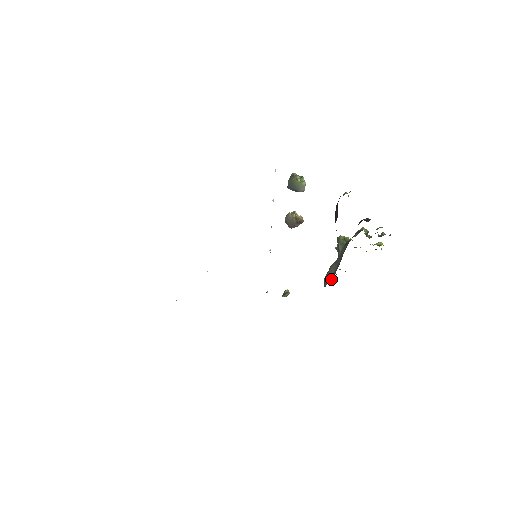
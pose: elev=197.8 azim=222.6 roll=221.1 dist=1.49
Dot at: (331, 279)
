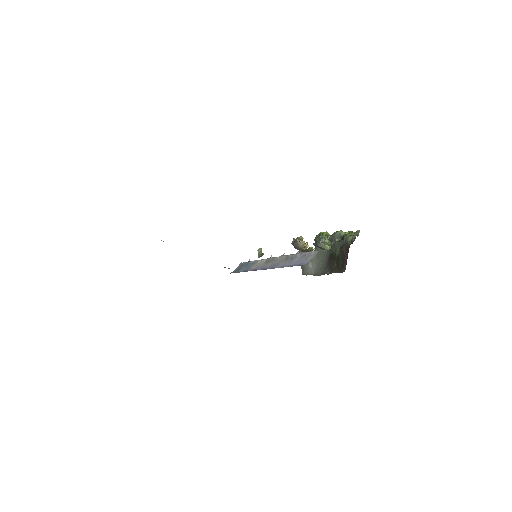
Dot at: (313, 272)
